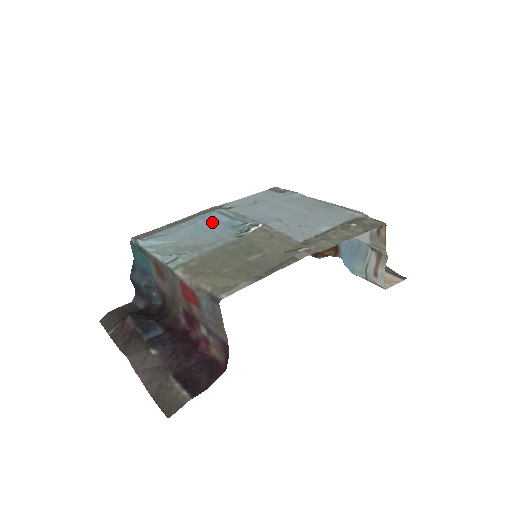
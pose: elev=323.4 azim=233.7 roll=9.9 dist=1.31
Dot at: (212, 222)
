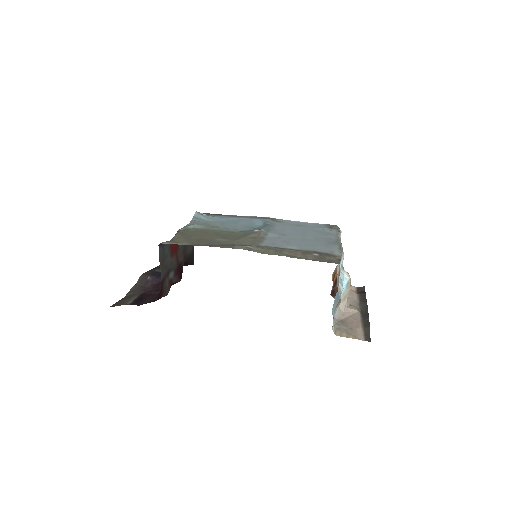
Dot at: (248, 221)
